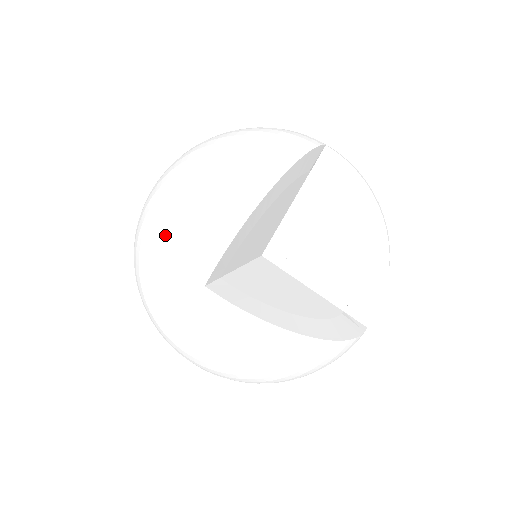
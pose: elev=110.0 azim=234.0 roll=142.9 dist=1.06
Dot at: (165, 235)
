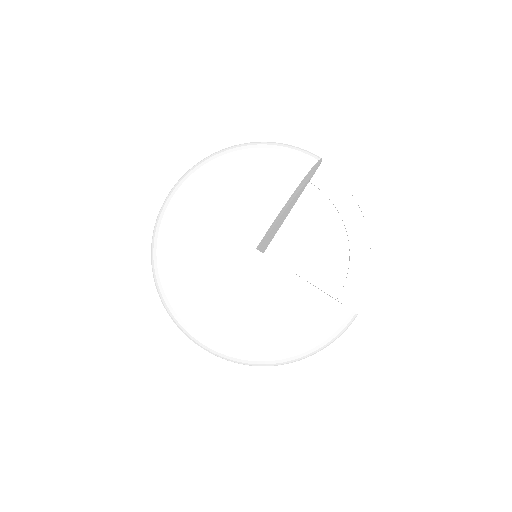
Dot at: (214, 209)
